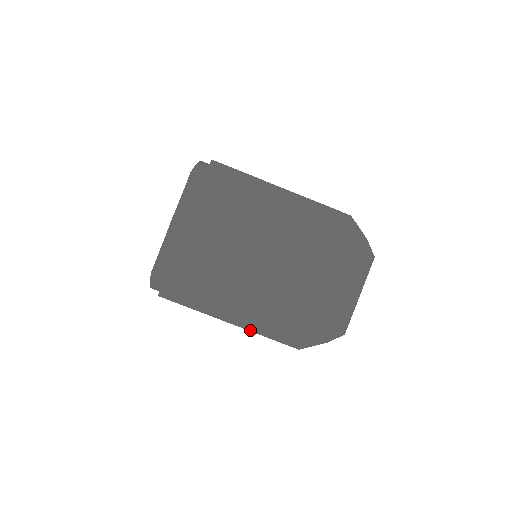
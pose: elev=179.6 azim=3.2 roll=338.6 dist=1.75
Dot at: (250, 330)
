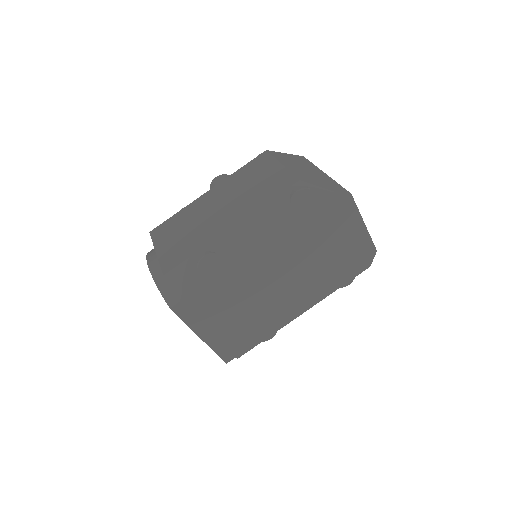
Dot at: occluded
